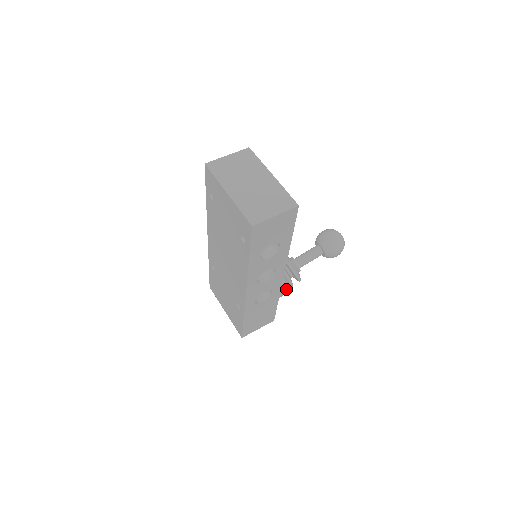
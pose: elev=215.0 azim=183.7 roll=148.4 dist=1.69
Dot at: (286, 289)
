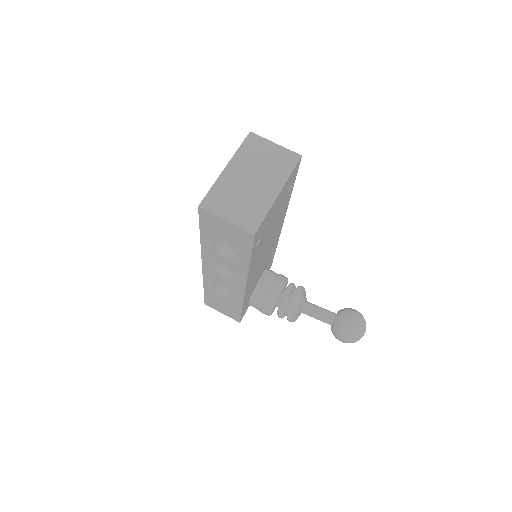
Dot at: (270, 312)
